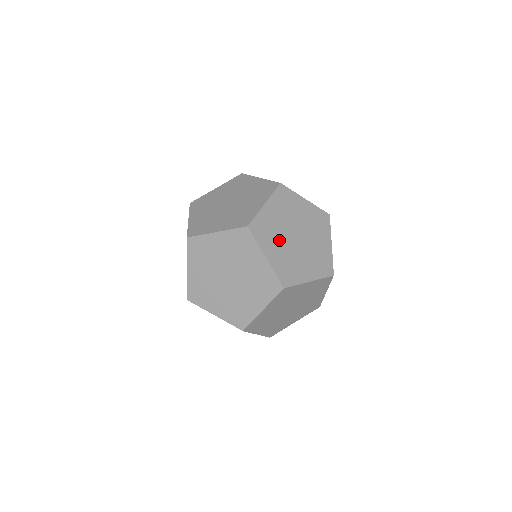
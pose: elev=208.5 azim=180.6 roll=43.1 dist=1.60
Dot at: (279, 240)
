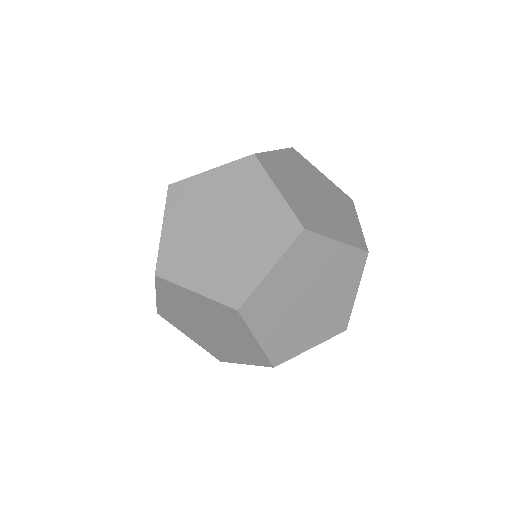
Dot at: occluded
